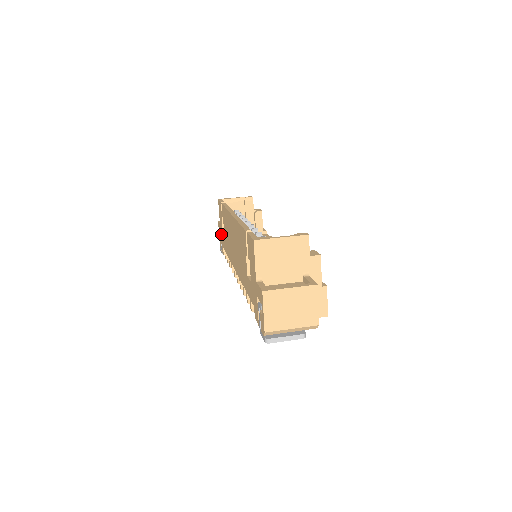
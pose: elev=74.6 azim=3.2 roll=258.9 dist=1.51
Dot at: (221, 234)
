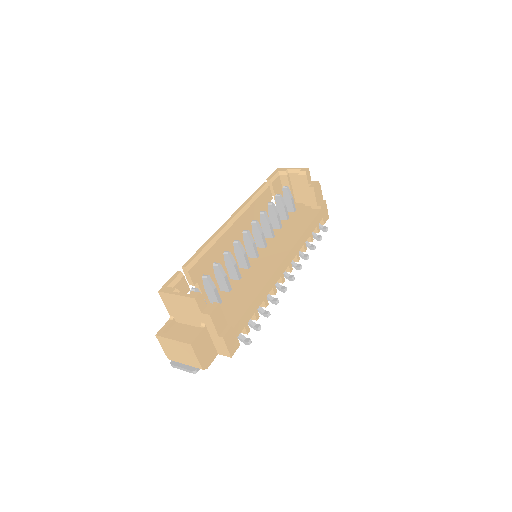
Dot at: occluded
